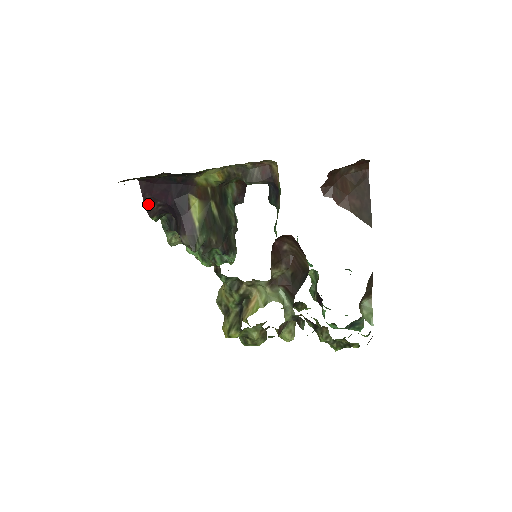
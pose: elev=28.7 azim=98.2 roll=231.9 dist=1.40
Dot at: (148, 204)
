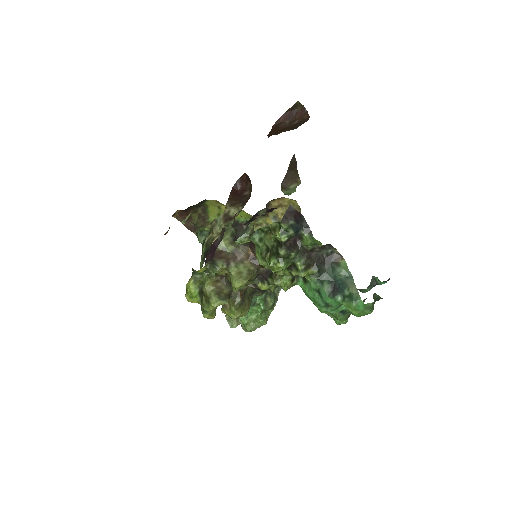
Dot at: occluded
